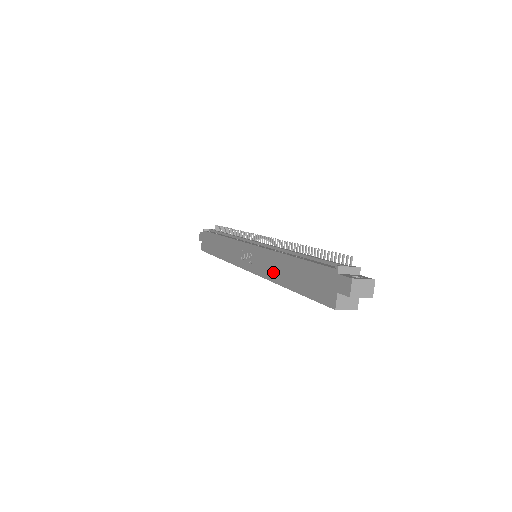
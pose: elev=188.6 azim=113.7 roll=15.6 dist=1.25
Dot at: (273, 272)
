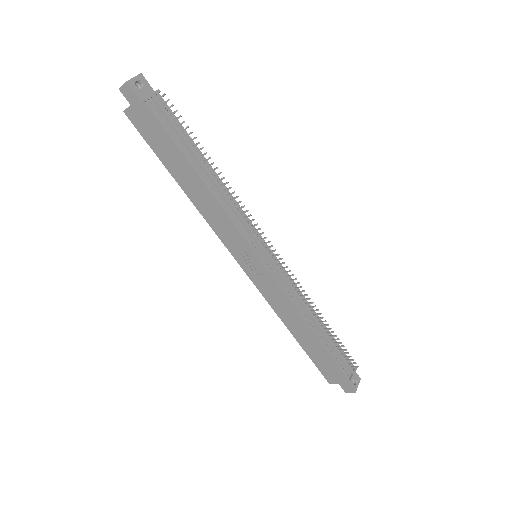
Dot at: (284, 315)
